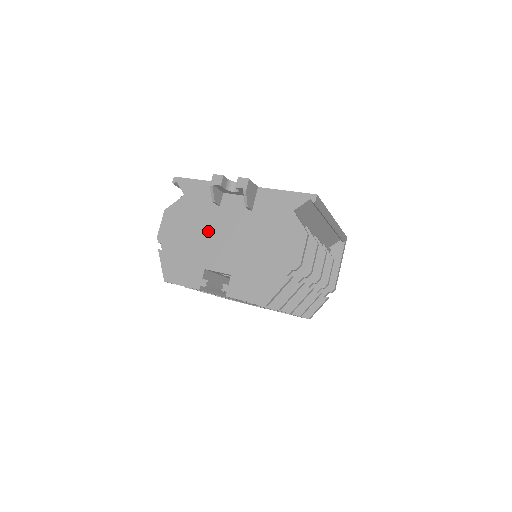
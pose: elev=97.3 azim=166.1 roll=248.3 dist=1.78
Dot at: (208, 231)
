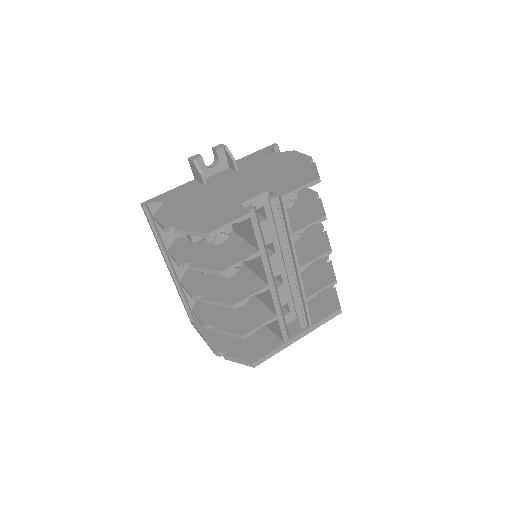
Dot at: (214, 194)
